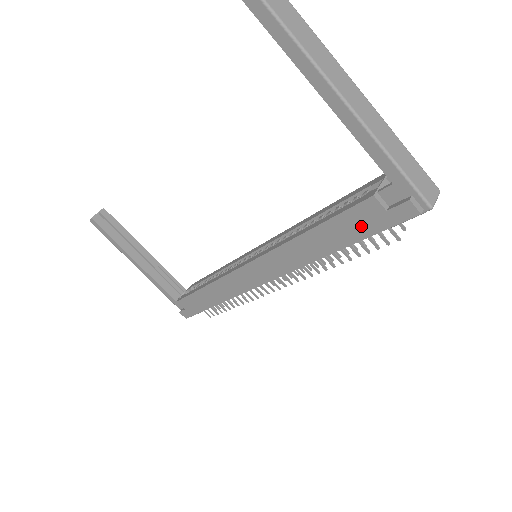
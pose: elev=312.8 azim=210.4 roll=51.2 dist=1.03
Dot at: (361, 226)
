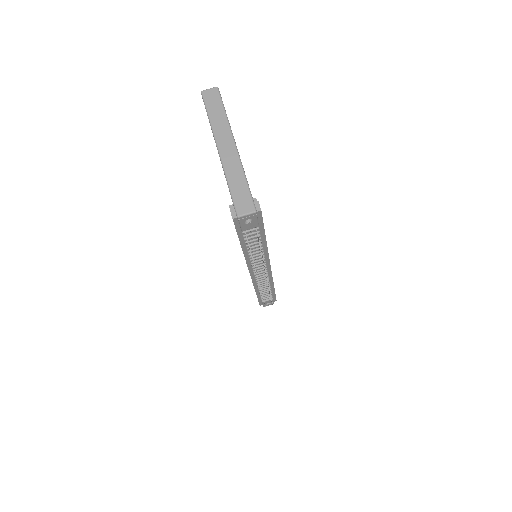
Dot at: occluded
